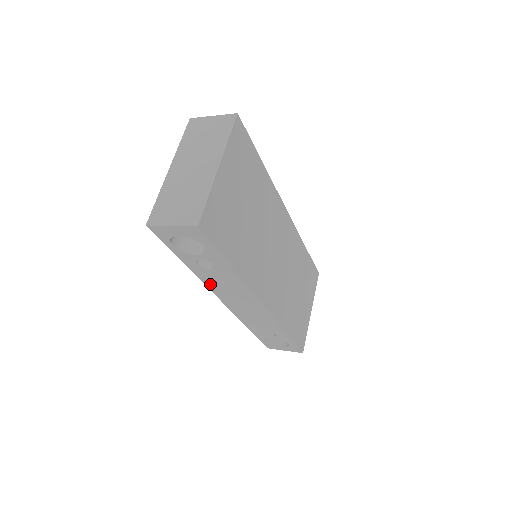
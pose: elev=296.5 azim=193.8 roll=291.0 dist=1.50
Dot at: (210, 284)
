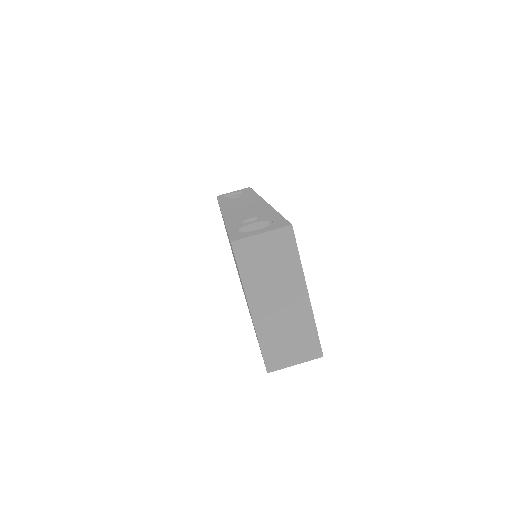
Dot at: occluded
